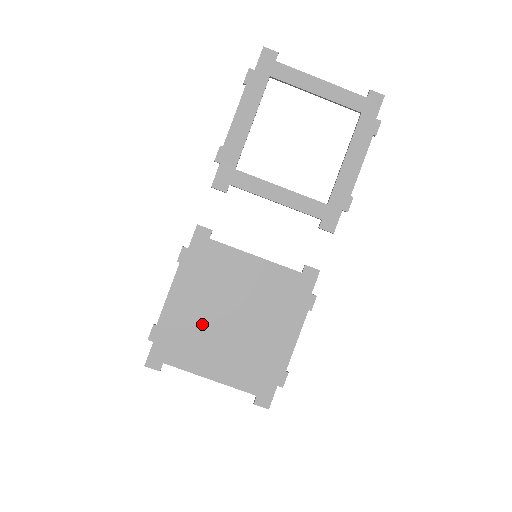
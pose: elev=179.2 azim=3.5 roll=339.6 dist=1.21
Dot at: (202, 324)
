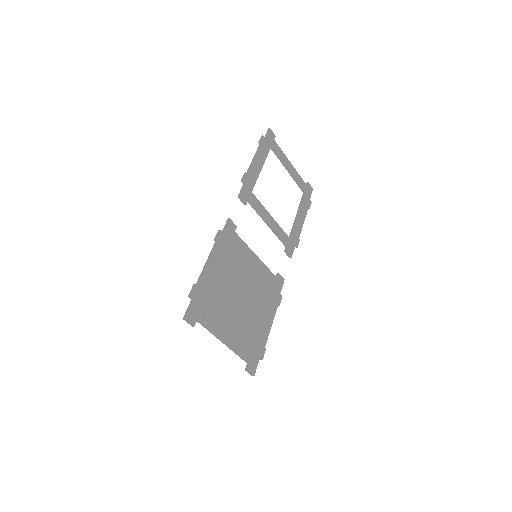
Dot at: (224, 295)
